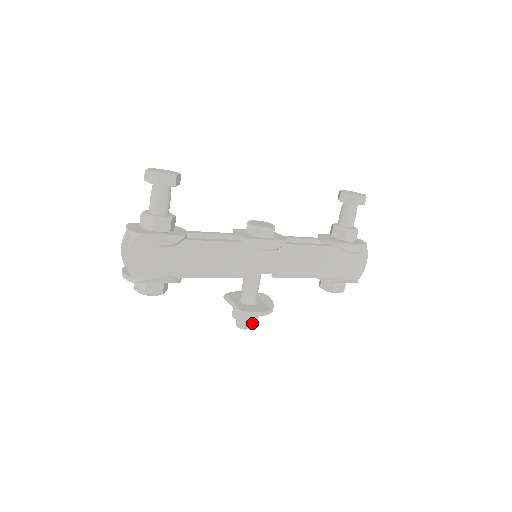
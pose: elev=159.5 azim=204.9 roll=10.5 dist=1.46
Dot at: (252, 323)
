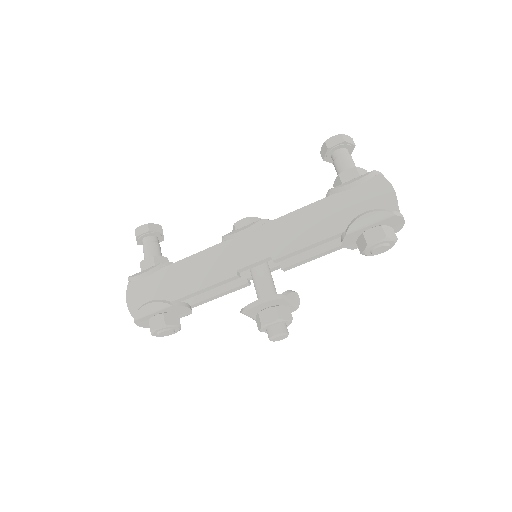
Dot at: (283, 328)
